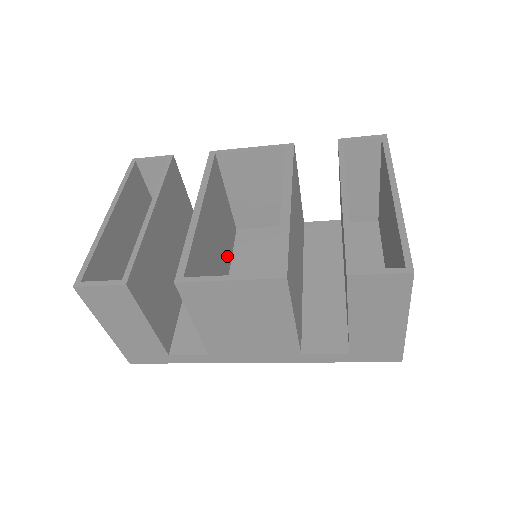
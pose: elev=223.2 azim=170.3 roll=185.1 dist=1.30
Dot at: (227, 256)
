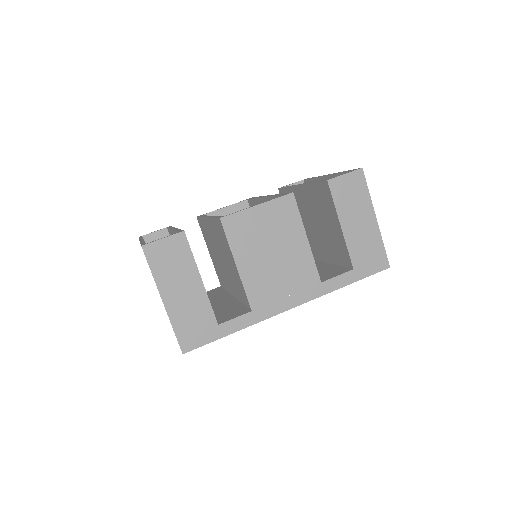
Dot at: occluded
